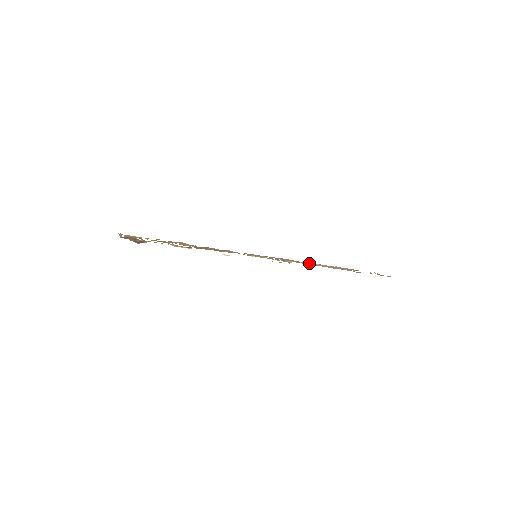
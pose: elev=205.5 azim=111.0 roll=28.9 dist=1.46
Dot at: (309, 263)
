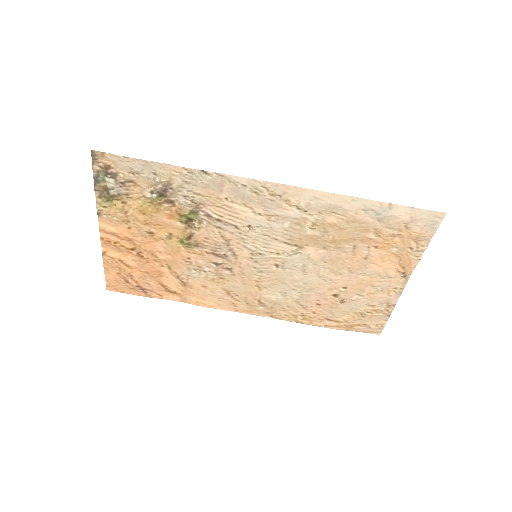
Dot at: (331, 291)
